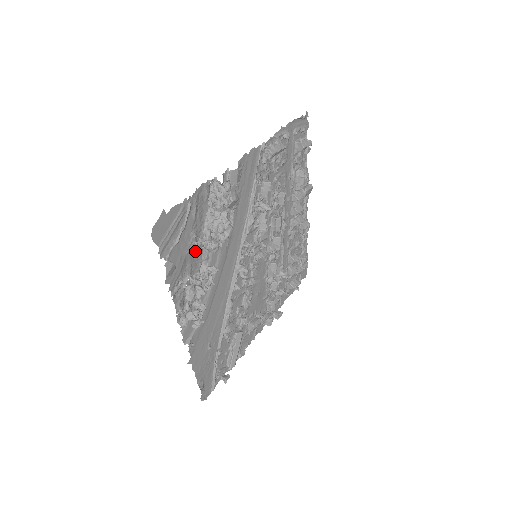
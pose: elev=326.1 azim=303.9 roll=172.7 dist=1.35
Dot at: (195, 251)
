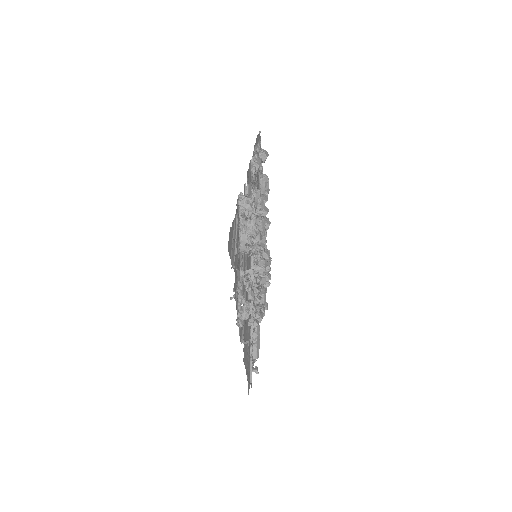
Dot at: occluded
